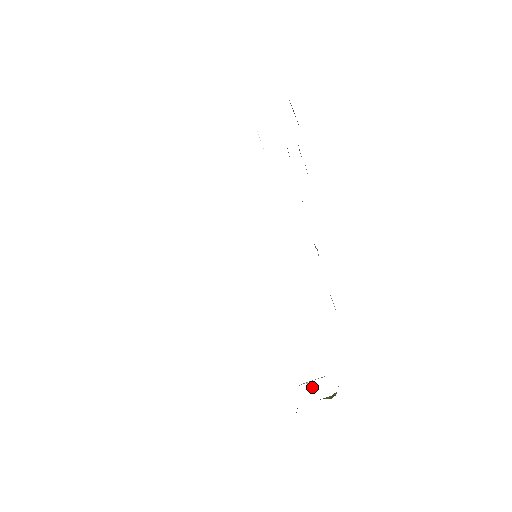
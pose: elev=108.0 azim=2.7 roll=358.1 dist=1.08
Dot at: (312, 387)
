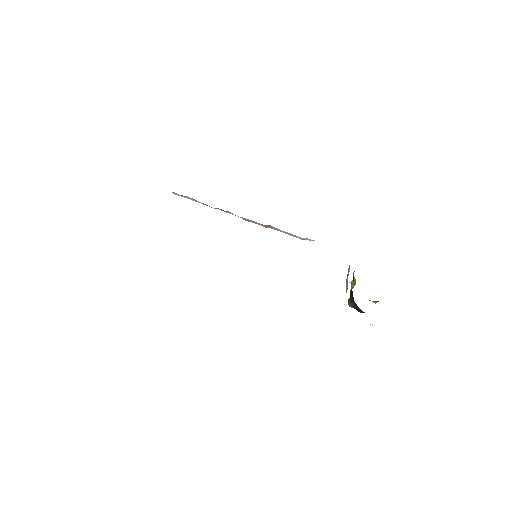
Dot at: occluded
